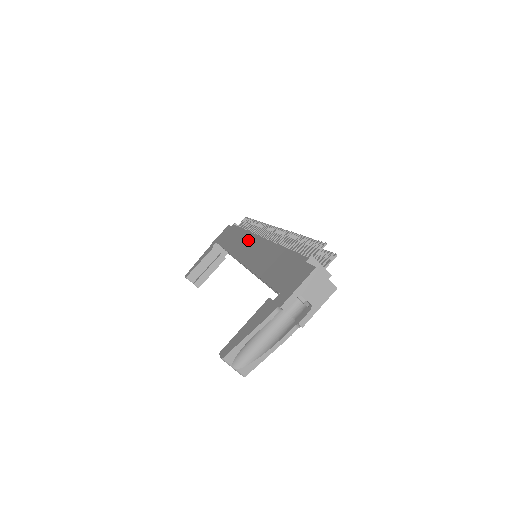
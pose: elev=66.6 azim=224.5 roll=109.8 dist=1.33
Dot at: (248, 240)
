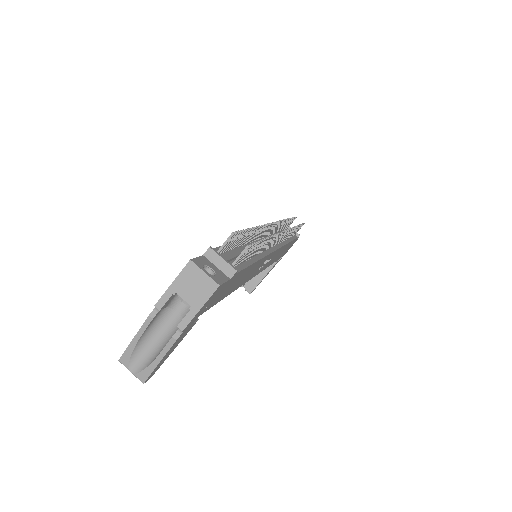
Dot at: occluded
